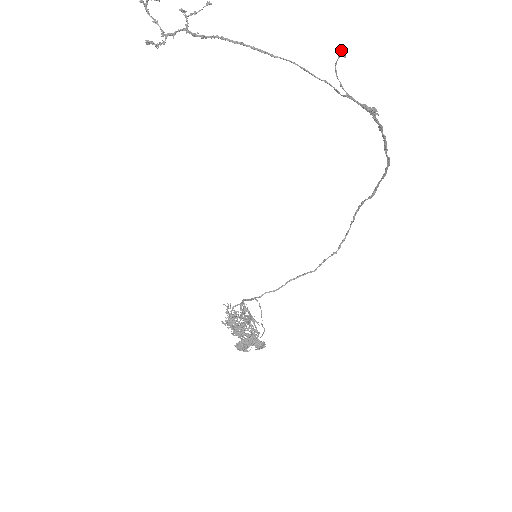
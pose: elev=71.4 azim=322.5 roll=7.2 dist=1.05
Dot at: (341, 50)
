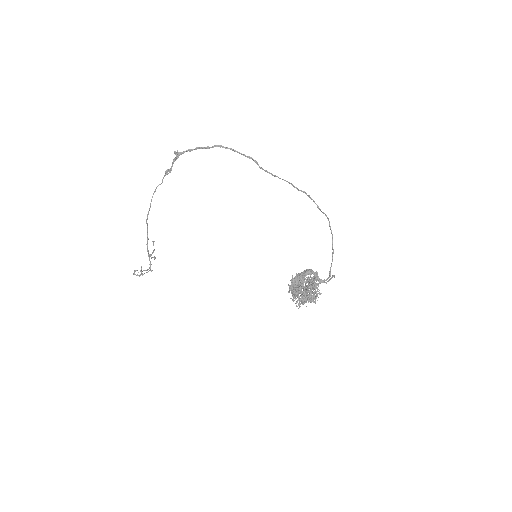
Dot at: (165, 172)
